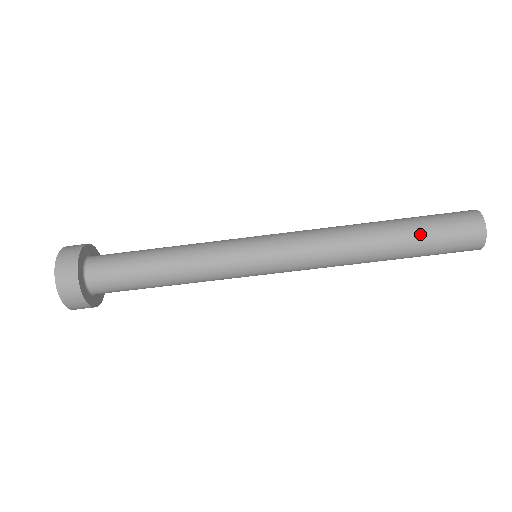
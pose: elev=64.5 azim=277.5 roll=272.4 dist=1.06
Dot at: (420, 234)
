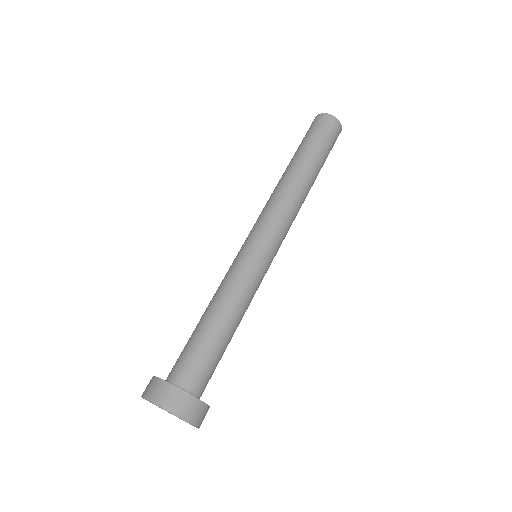
Dot at: (307, 146)
